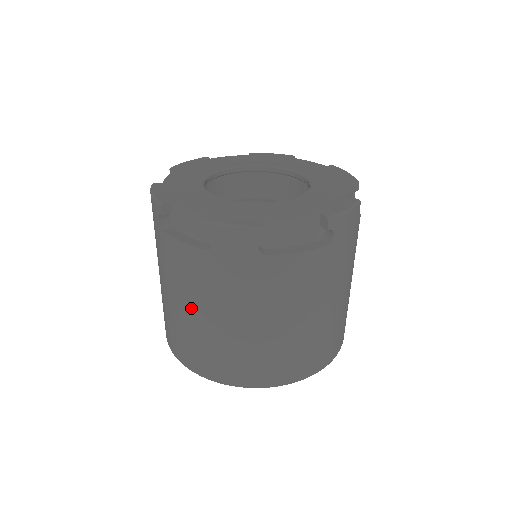
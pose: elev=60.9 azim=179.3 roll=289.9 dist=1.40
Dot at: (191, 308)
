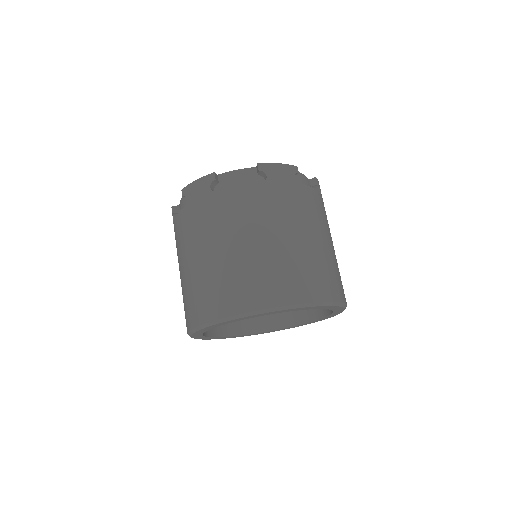
Dot at: (184, 263)
